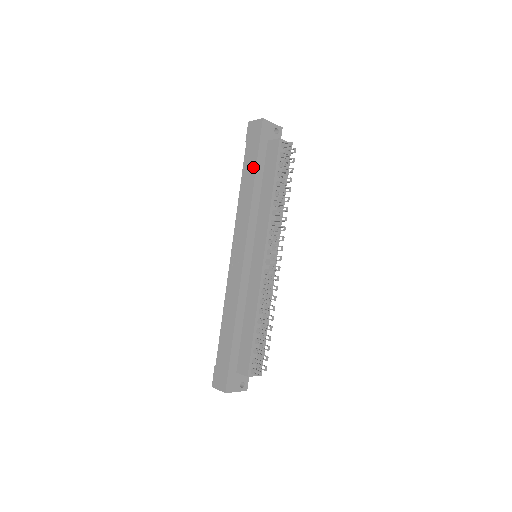
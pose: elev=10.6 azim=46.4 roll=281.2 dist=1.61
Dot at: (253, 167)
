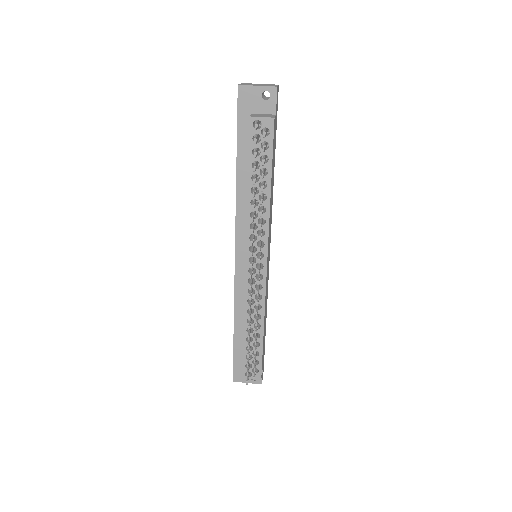
Dot at: (237, 152)
